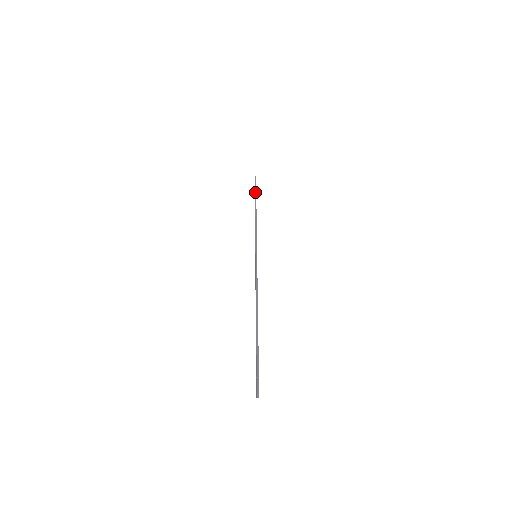
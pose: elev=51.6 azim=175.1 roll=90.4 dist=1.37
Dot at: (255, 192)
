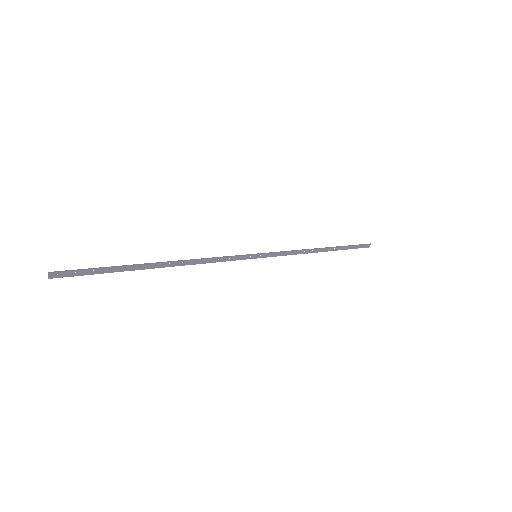
Dot at: occluded
